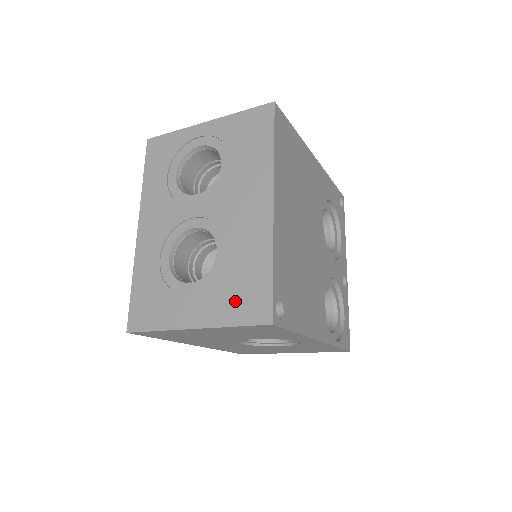
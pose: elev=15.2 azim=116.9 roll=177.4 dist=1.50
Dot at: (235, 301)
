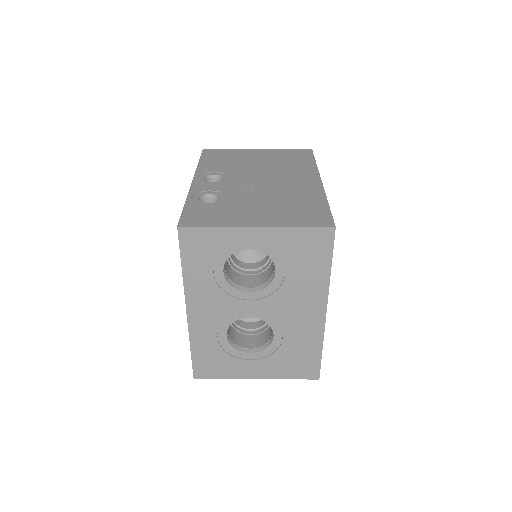
Dot at: (291, 367)
